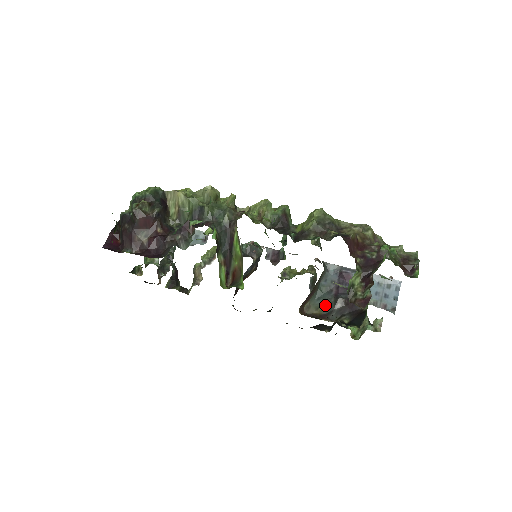
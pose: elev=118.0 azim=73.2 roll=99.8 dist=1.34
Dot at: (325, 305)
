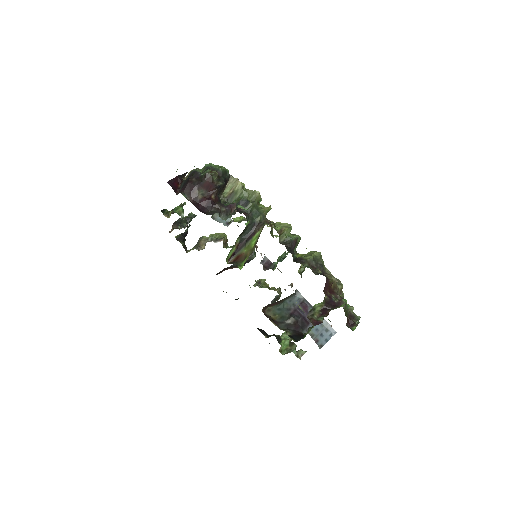
Dot at: (281, 316)
